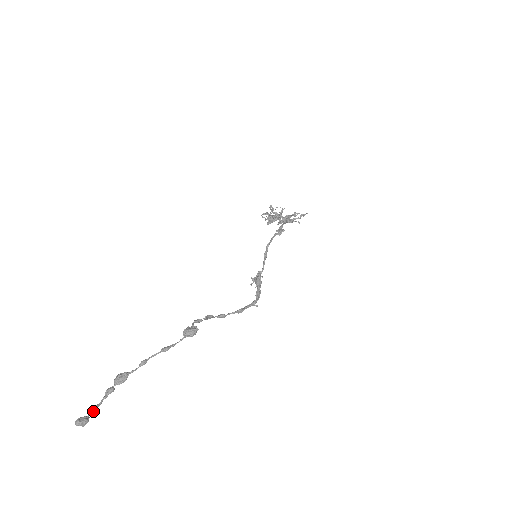
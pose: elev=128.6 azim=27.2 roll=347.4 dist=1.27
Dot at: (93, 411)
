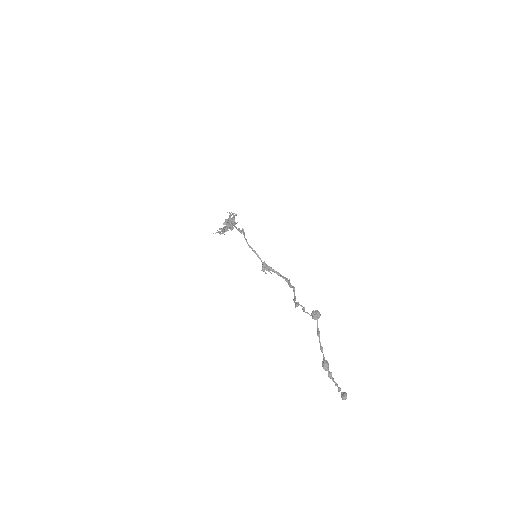
Dot at: (340, 388)
